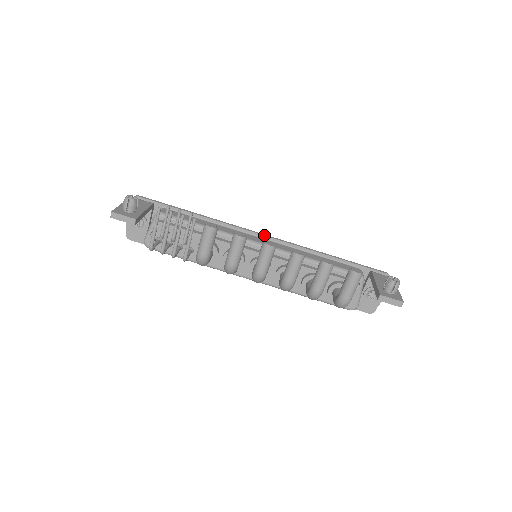
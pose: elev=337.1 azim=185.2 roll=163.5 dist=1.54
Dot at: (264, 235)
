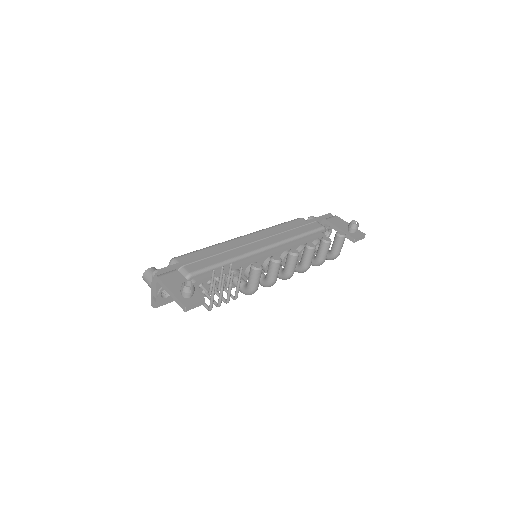
Dot at: (258, 238)
